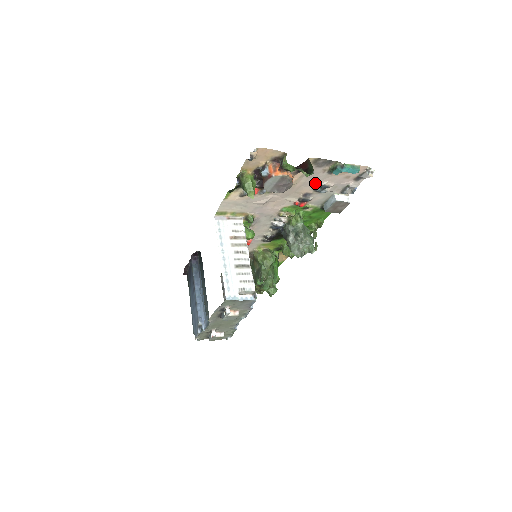
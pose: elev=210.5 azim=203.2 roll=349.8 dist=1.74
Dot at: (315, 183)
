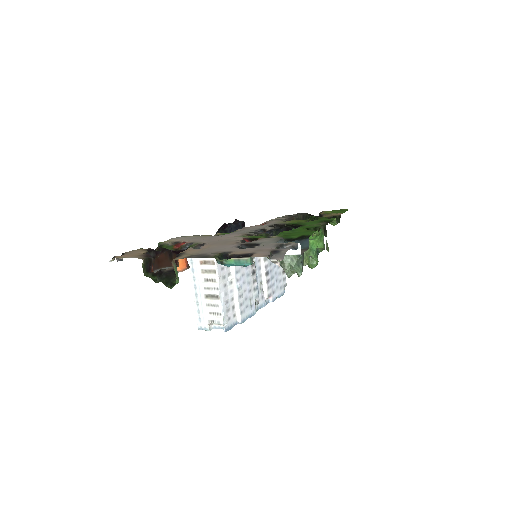
Dot at: (231, 246)
